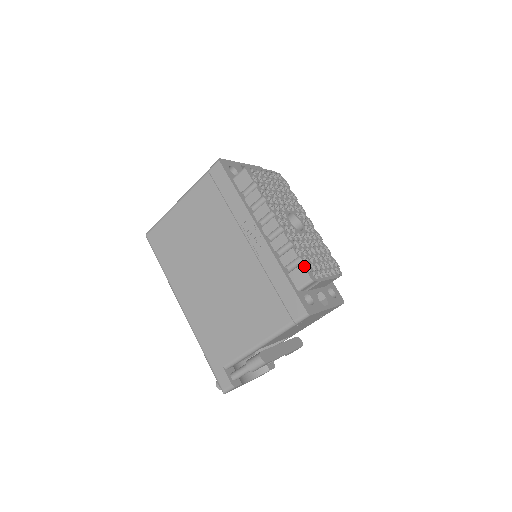
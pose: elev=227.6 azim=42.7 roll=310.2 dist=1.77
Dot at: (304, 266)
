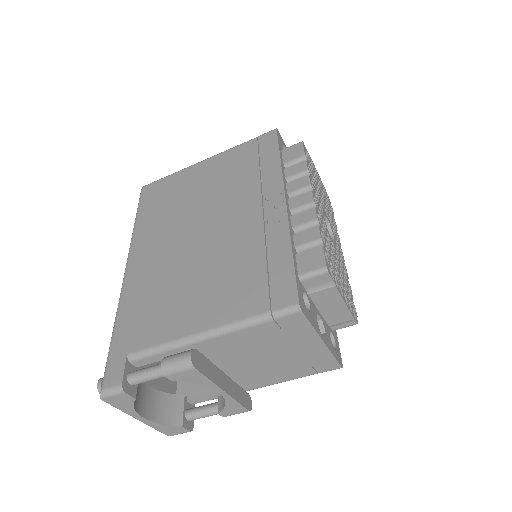
Dot at: (324, 250)
